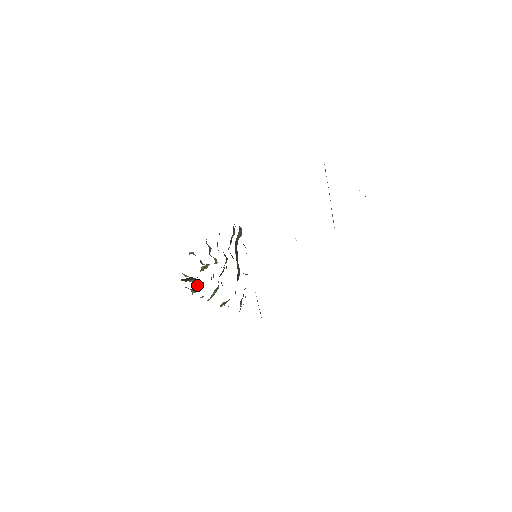
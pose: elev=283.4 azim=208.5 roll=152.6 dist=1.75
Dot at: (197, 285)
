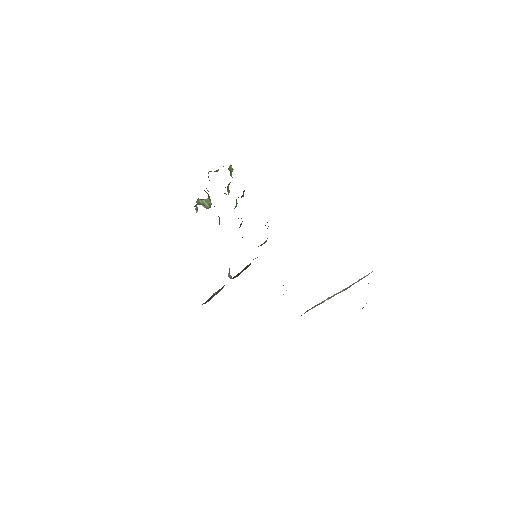
Dot at: (206, 201)
